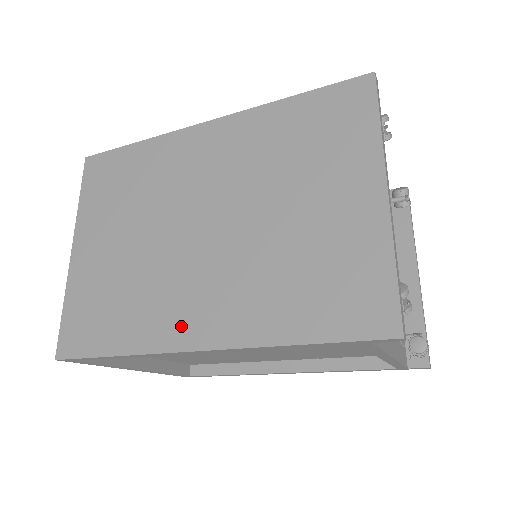
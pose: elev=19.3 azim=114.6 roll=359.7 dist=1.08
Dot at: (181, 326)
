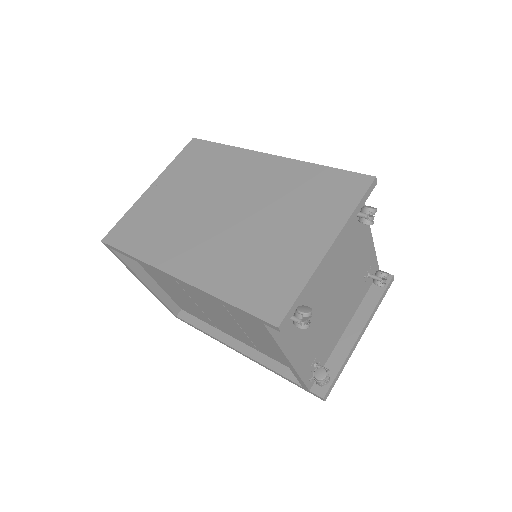
Dot at: (175, 259)
